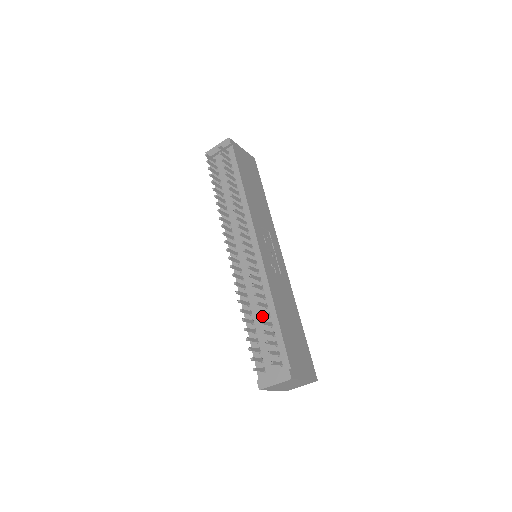
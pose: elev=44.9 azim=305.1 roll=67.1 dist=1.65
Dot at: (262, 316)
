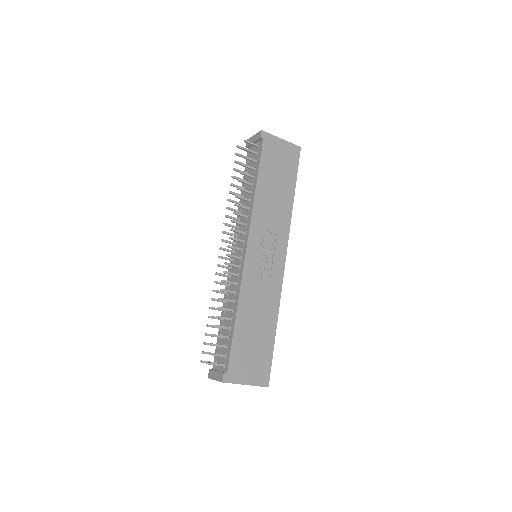
Dot at: occluded
